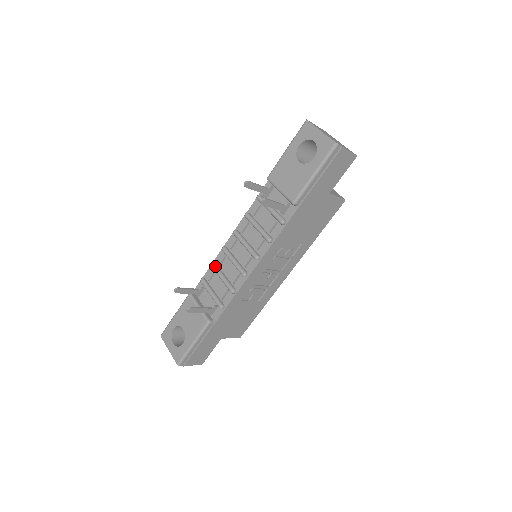
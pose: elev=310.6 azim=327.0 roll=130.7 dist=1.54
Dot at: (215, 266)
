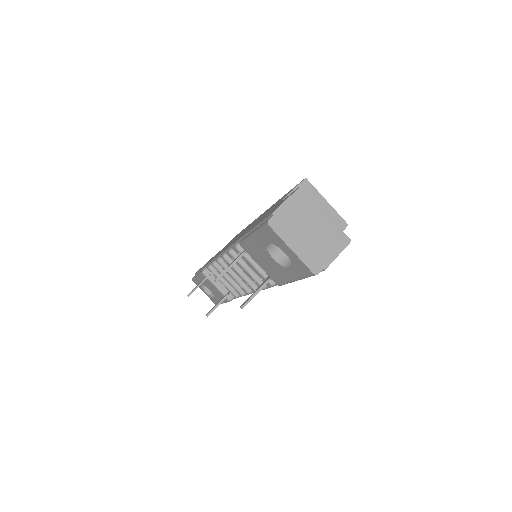
Dot at: (217, 268)
